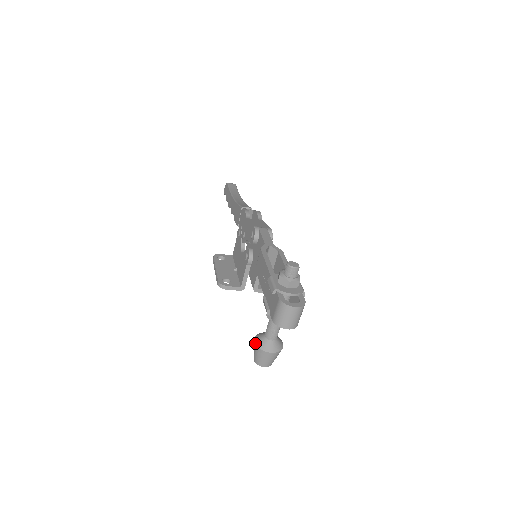
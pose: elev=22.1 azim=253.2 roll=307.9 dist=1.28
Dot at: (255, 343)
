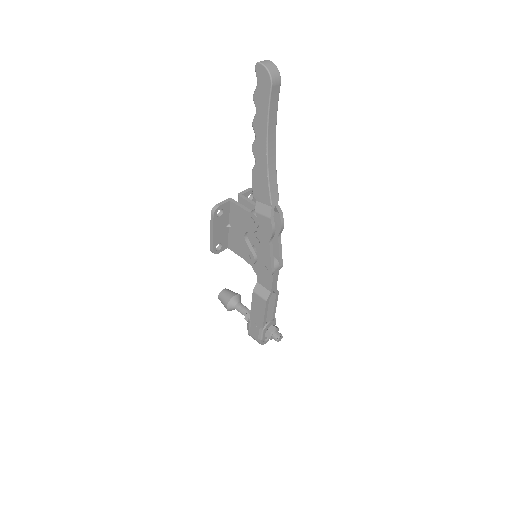
Dot at: (227, 309)
